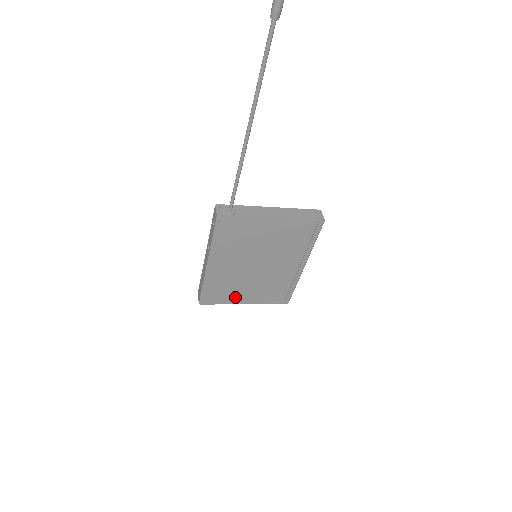
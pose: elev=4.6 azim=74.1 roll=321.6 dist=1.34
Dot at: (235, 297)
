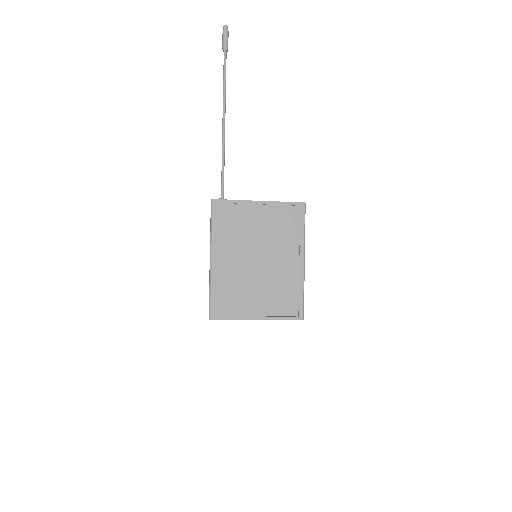
Dot at: (245, 309)
